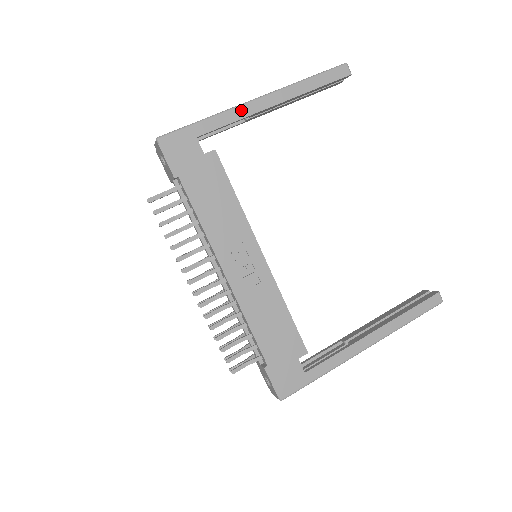
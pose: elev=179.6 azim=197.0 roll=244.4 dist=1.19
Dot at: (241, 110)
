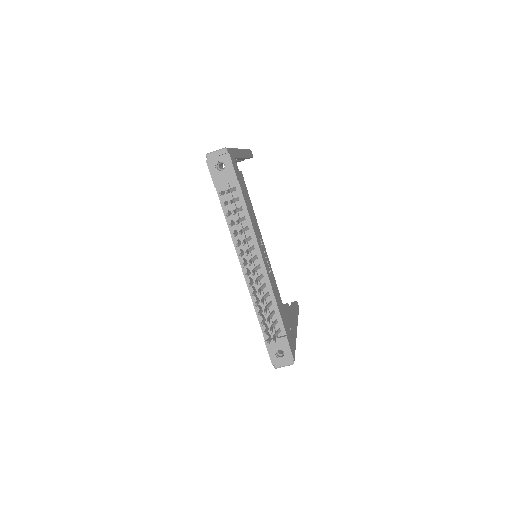
Dot at: (240, 152)
